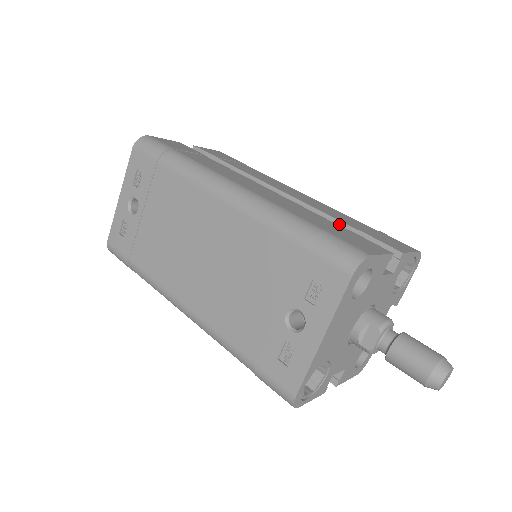
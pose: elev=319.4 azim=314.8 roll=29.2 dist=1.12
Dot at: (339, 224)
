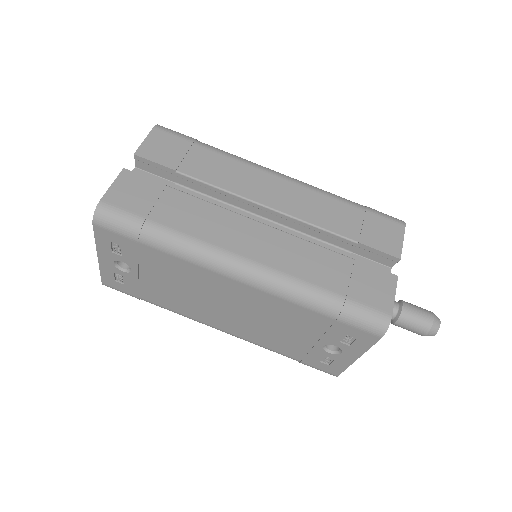
Dot at: (338, 237)
